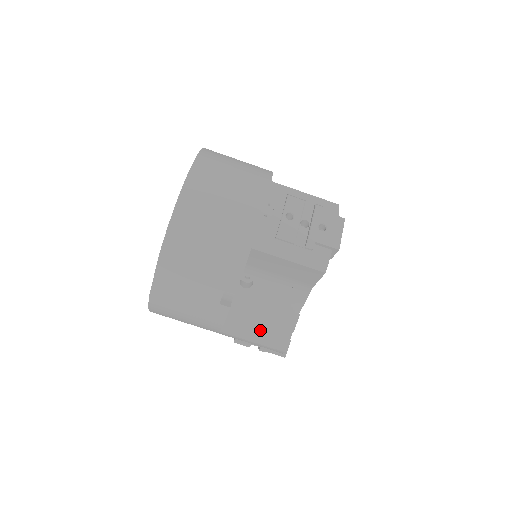
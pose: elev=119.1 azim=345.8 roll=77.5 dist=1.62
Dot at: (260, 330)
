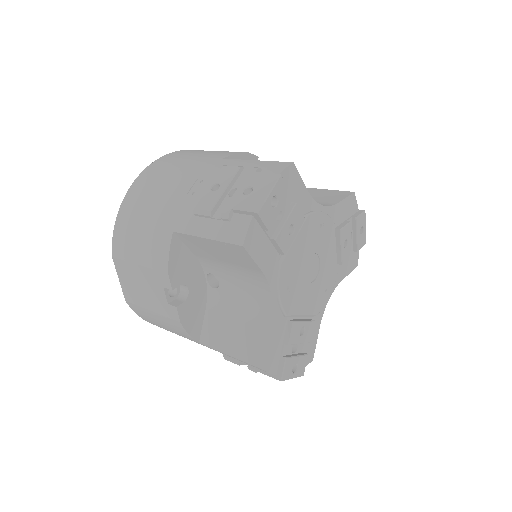
Dot at: (235, 340)
